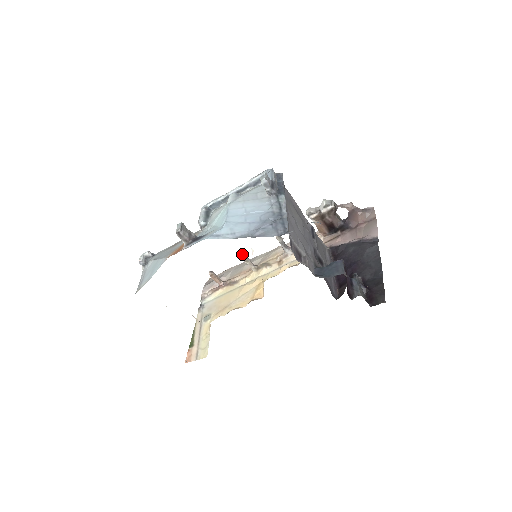
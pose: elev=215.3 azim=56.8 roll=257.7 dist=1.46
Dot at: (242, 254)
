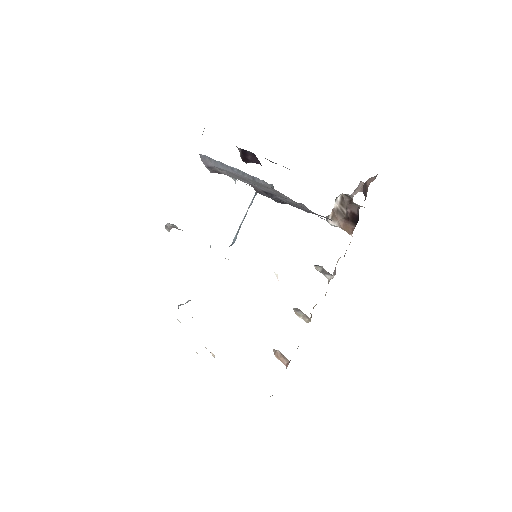
Dot at: (294, 309)
